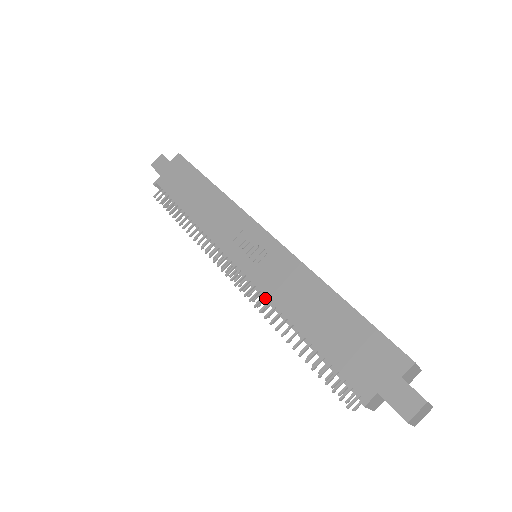
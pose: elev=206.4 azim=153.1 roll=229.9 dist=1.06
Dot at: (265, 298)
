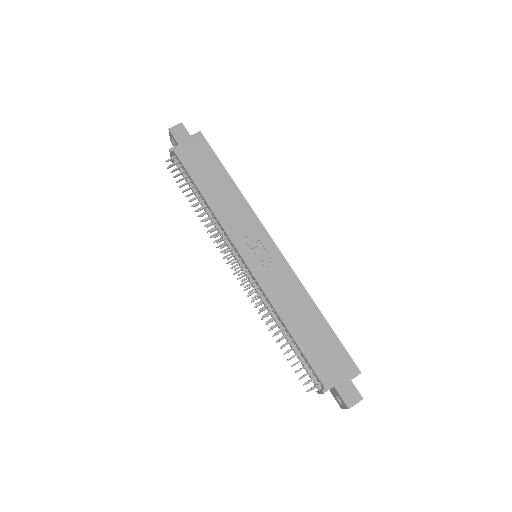
Dot at: (260, 294)
